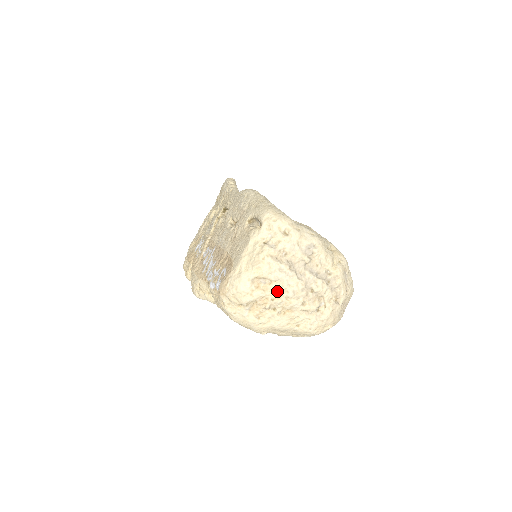
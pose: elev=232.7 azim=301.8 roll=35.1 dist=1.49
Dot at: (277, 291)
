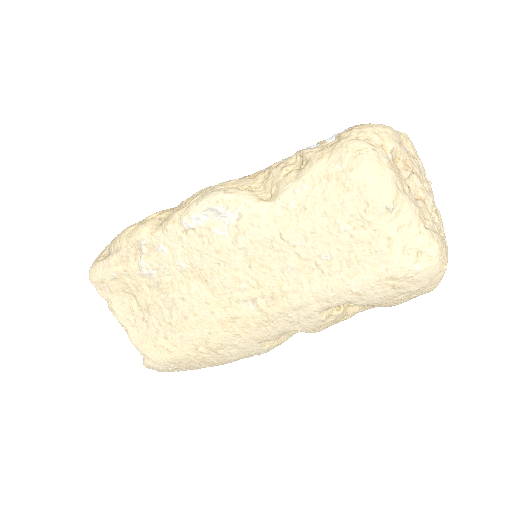
Dot at: (418, 169)
